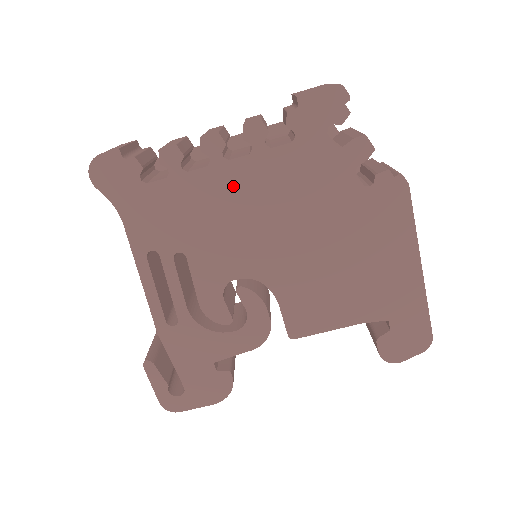
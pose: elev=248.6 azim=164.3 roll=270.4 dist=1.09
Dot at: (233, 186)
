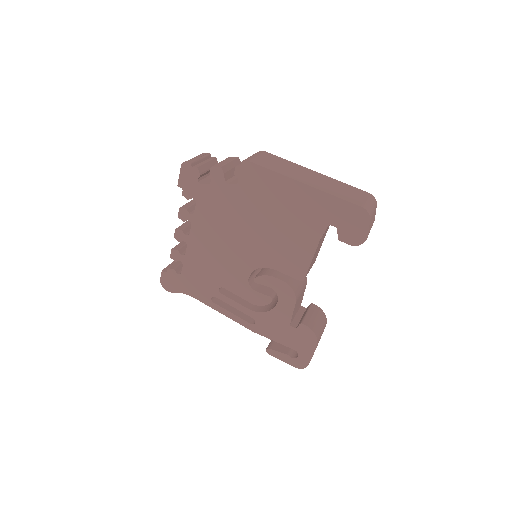
Dot at: (202, 242)
